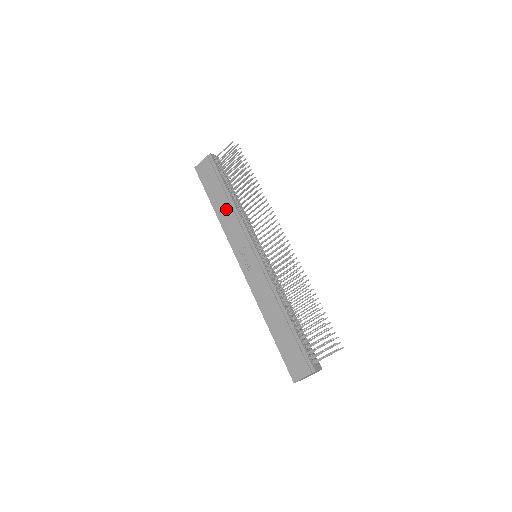
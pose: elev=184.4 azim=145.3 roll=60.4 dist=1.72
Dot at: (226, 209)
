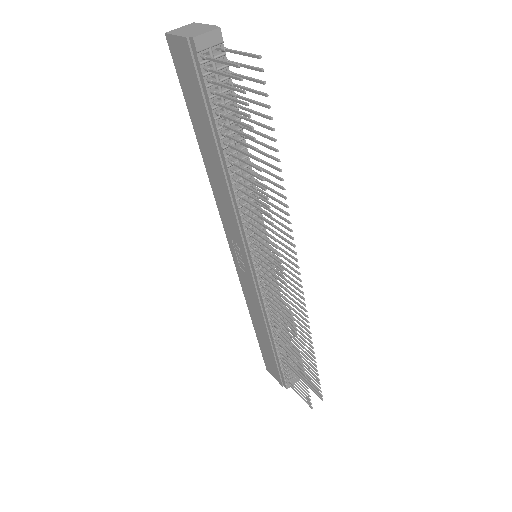
Dot at: (217, 174)
